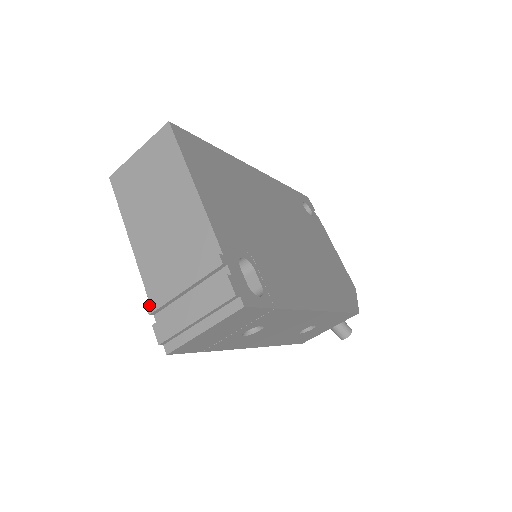
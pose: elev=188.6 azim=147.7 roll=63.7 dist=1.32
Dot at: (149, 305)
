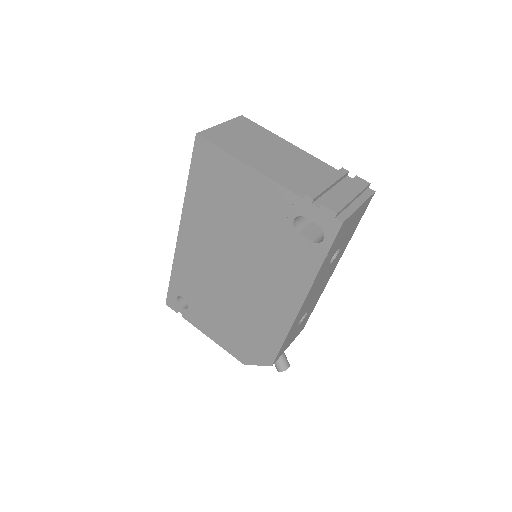
Dot at: (309, 194)
